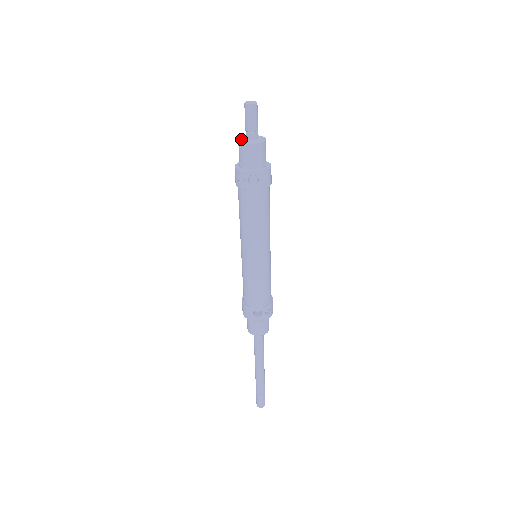
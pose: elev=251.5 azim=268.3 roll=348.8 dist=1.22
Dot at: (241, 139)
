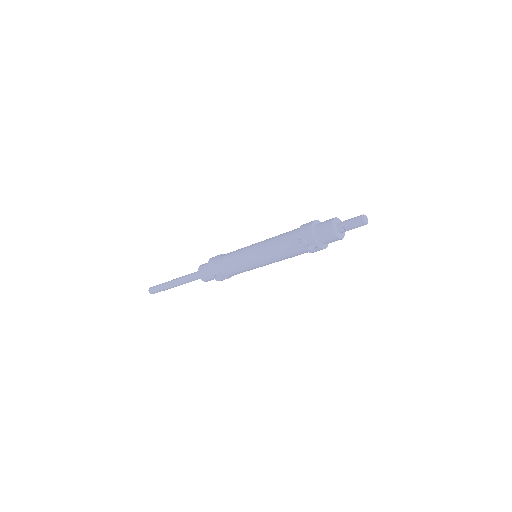
Dot at: (335, 224)
